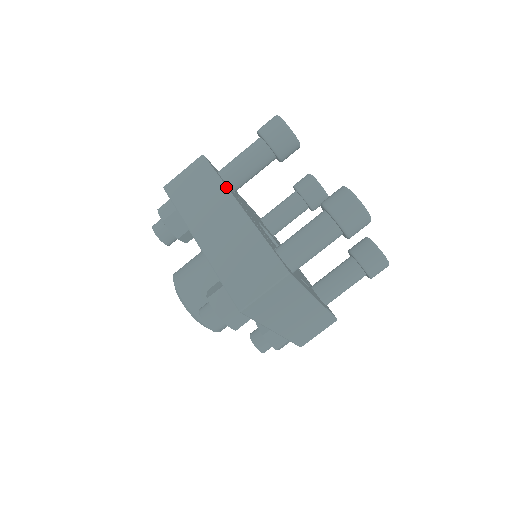
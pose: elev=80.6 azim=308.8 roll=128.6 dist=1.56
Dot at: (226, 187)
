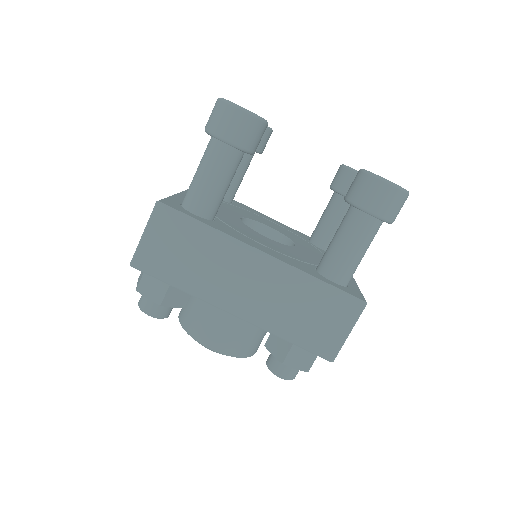
Dot at: (225, 235)
